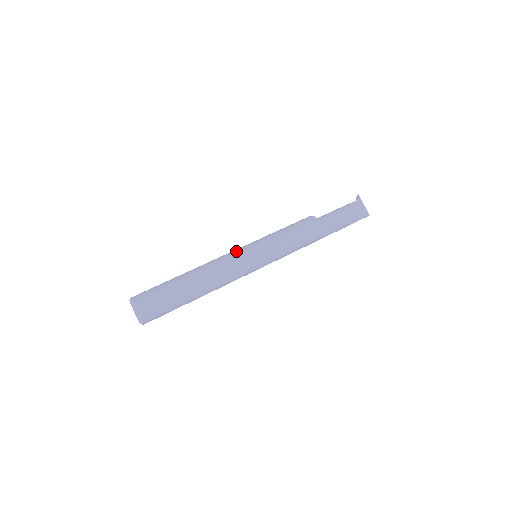
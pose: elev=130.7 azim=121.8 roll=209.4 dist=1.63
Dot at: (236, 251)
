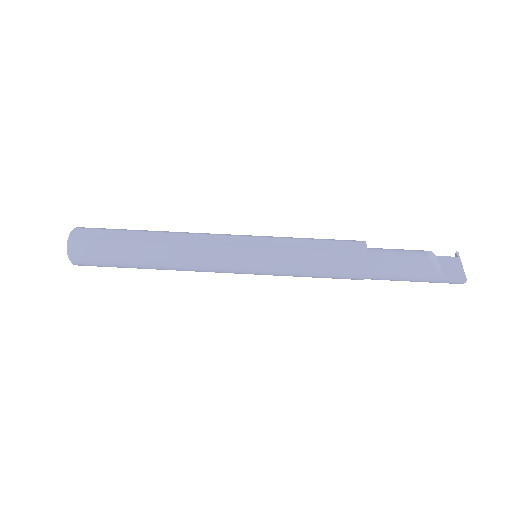
Dot at: (230, 234)
